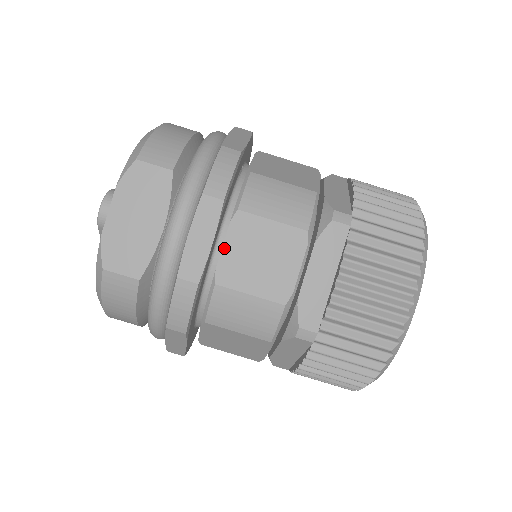
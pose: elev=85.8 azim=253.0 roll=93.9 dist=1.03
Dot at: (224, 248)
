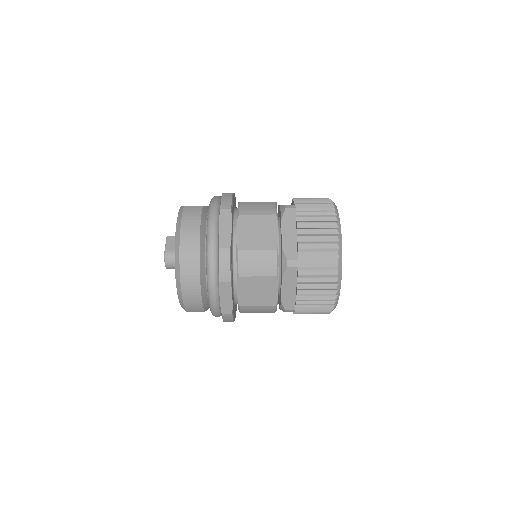
Dot at: occluded
